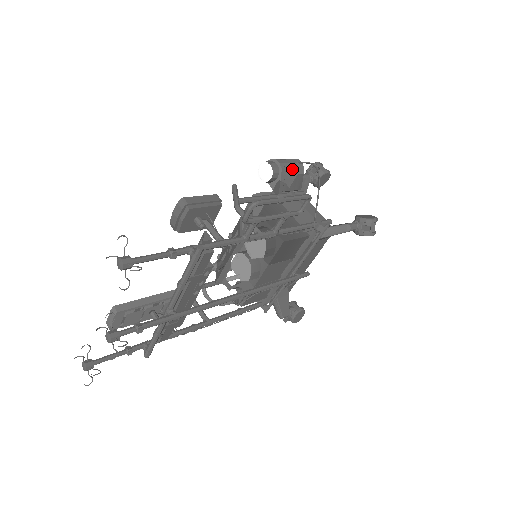
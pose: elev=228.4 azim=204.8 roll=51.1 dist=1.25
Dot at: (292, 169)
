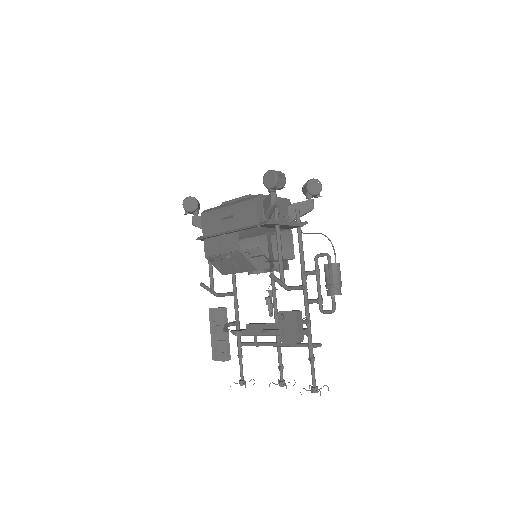
Dot at: (340, 276)
